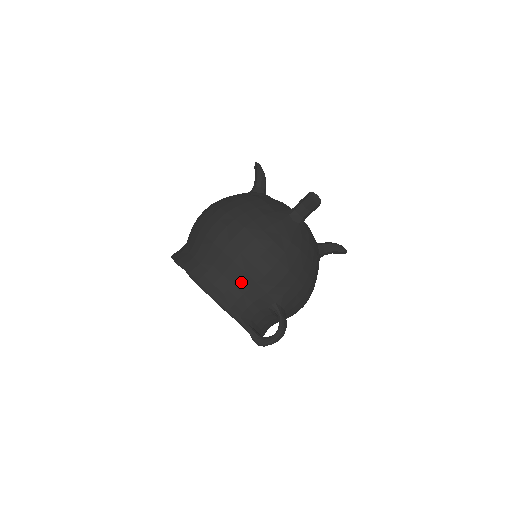
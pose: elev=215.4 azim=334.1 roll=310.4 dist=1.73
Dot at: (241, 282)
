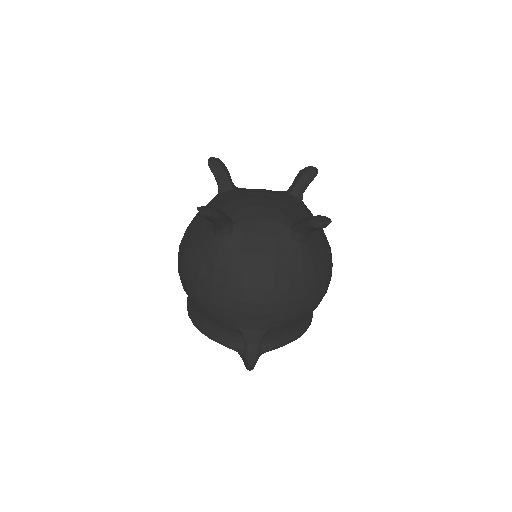
Dot at: (204, 315)
